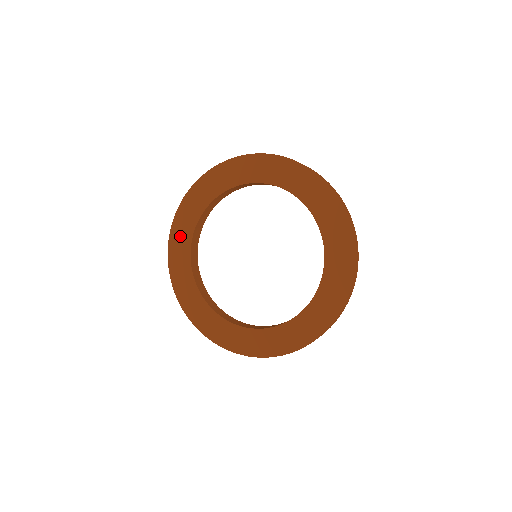
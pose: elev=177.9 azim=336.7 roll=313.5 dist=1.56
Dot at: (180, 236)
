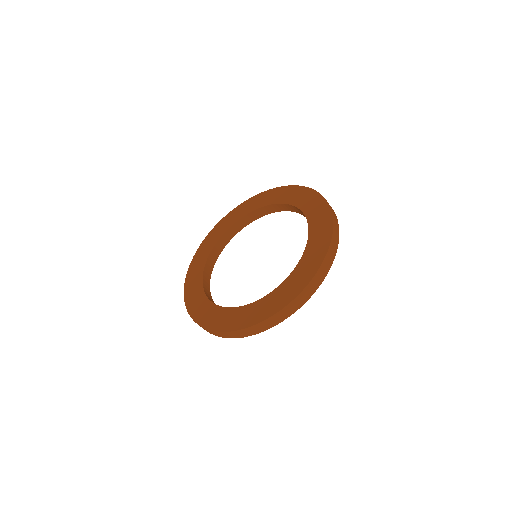
Dot at: (235, 214)
